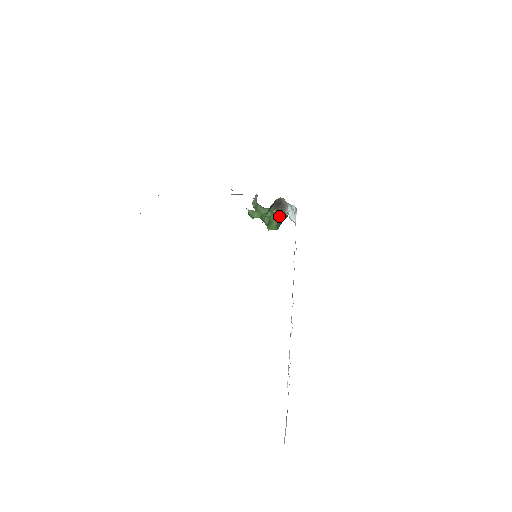
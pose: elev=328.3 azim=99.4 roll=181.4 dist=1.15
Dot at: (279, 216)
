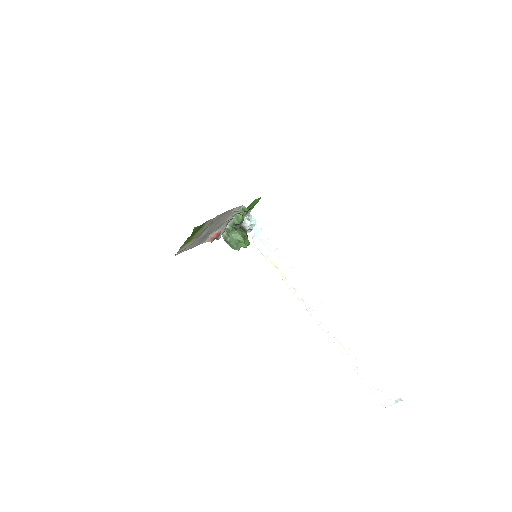
Dot at: (245, 232)
